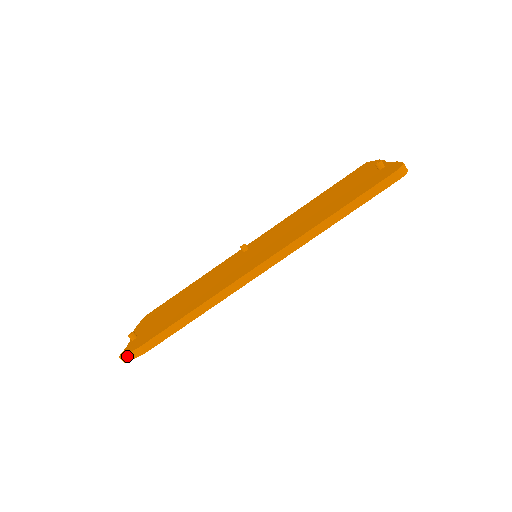
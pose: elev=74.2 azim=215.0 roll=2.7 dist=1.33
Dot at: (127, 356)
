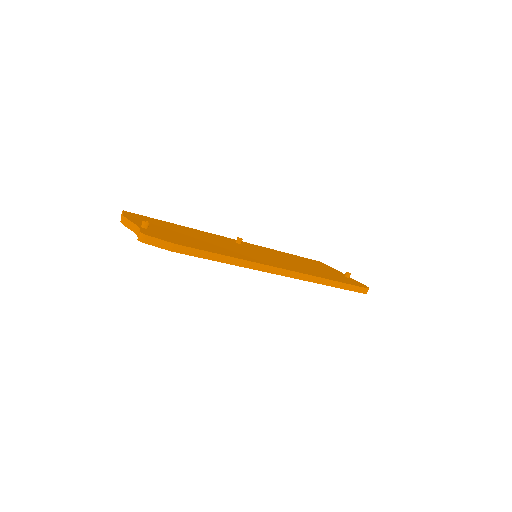
Dot at: (153, 239)
